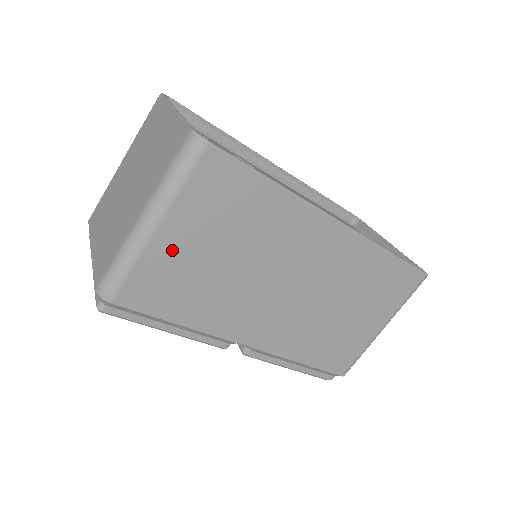
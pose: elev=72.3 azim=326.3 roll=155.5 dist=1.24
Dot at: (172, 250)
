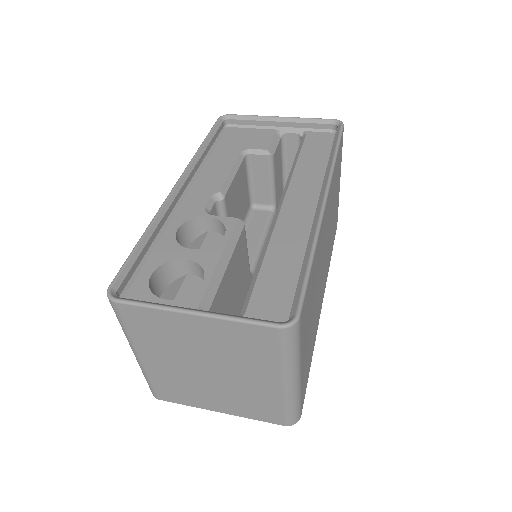
Dot at: (304, 361)
